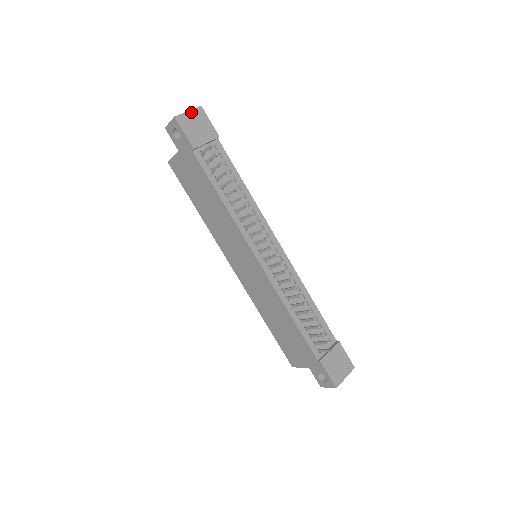
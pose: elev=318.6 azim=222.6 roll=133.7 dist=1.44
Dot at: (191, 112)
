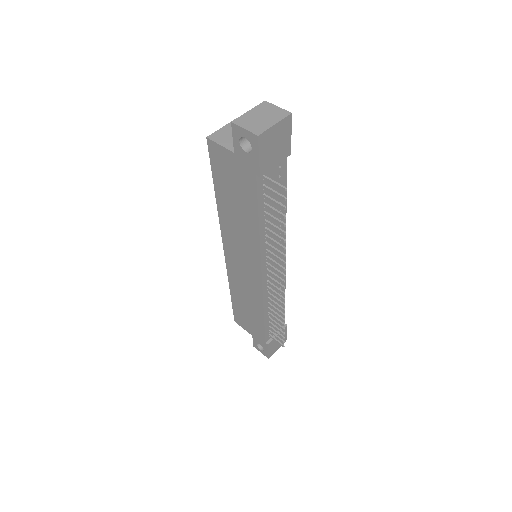
Dot at: (278, 125)
